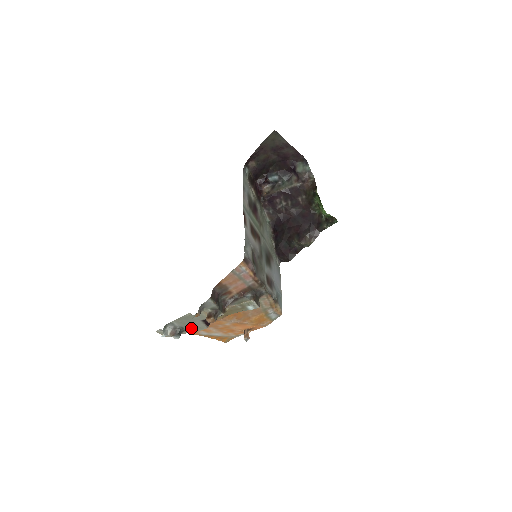
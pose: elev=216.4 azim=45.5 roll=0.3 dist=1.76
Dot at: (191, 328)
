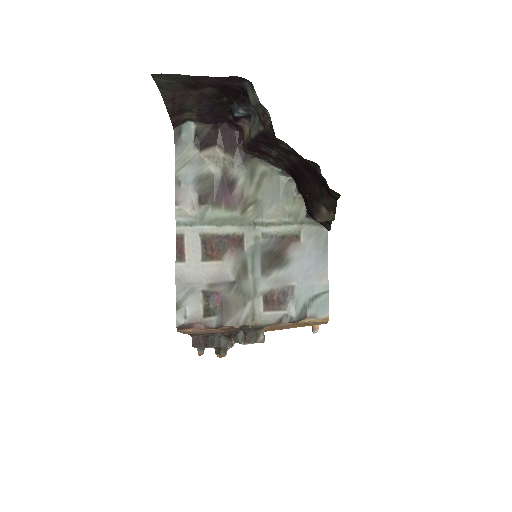
Dot at: occluded
